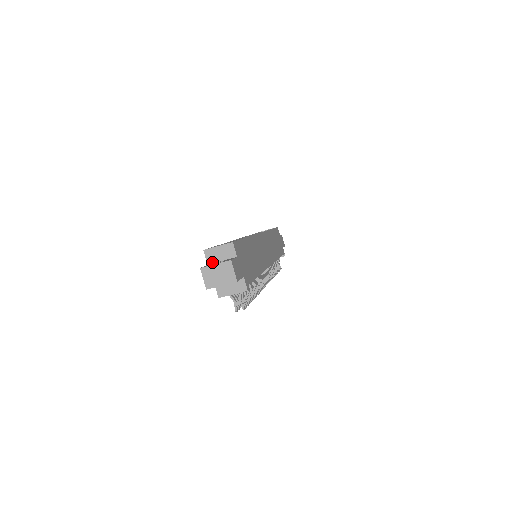
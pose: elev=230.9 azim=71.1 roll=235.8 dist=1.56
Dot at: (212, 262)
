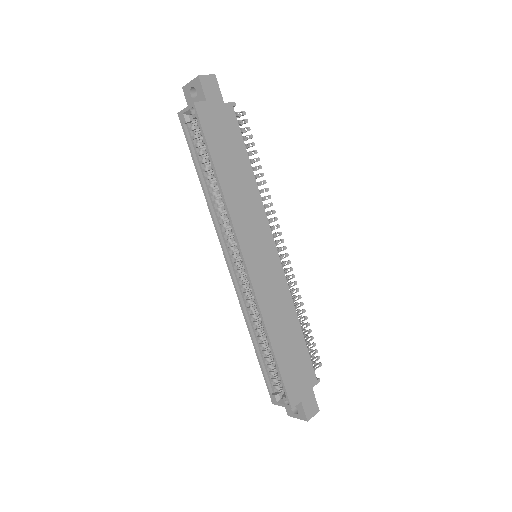
Dot at: occluded
